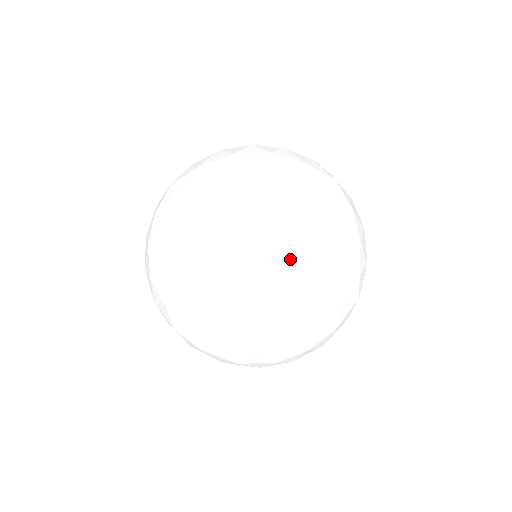
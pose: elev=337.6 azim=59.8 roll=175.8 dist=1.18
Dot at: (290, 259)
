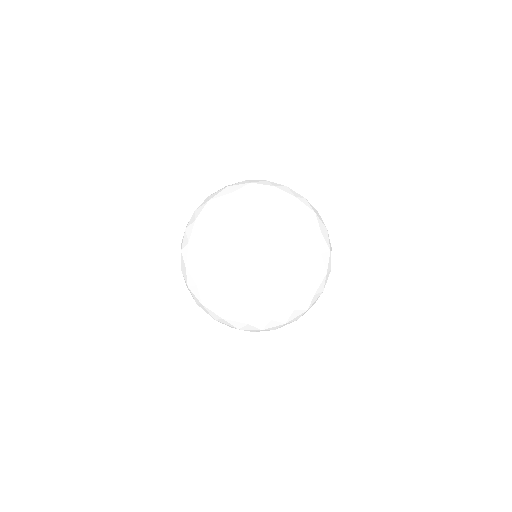
Dot at: occluded
